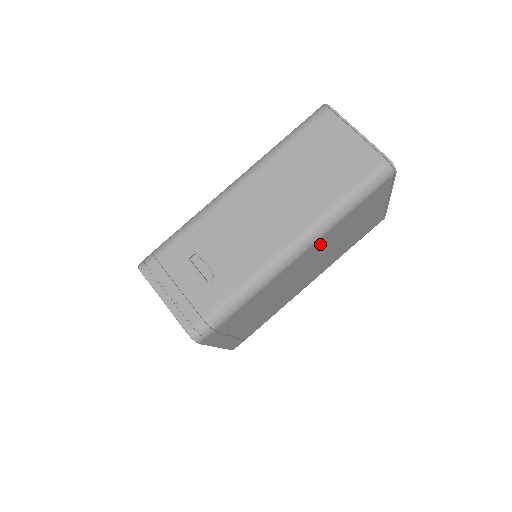
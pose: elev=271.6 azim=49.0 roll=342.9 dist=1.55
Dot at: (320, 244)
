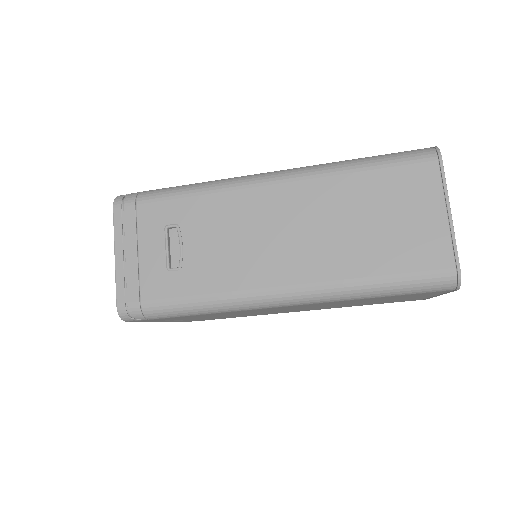
Dot at: (318, 304)
